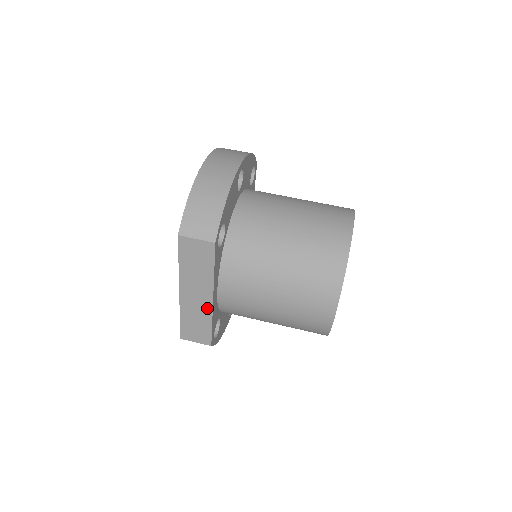
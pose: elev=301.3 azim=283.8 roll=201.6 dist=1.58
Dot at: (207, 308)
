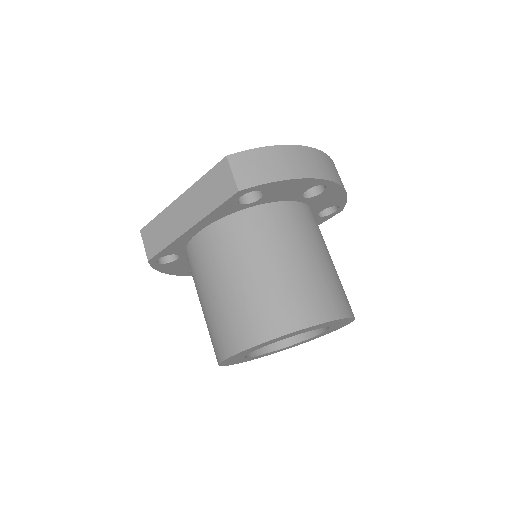
Dot at: (179, 231)
